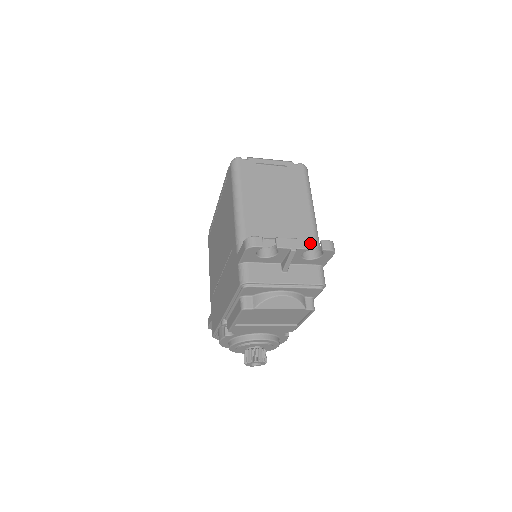
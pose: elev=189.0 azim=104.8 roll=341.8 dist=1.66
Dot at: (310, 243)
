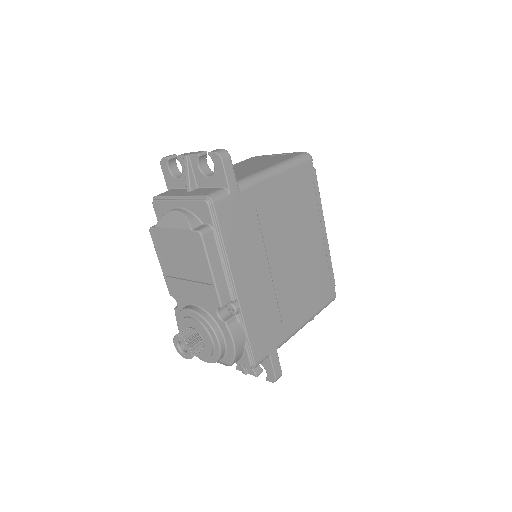
Dot at: (237, 179)
